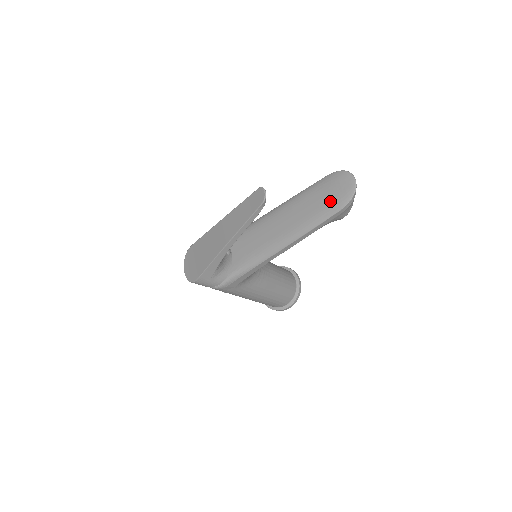
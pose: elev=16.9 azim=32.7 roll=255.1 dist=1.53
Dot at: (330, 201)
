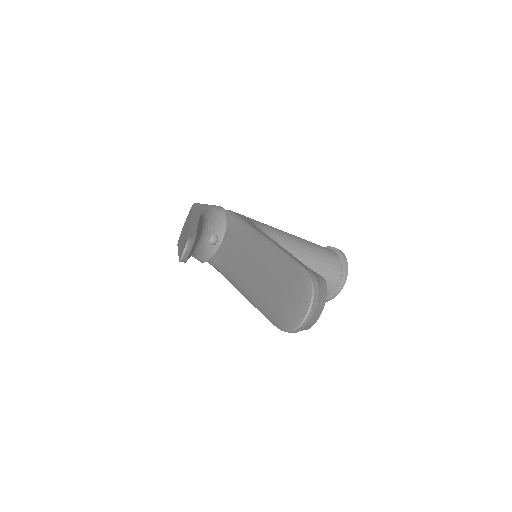
Dot at: (278, 305)
